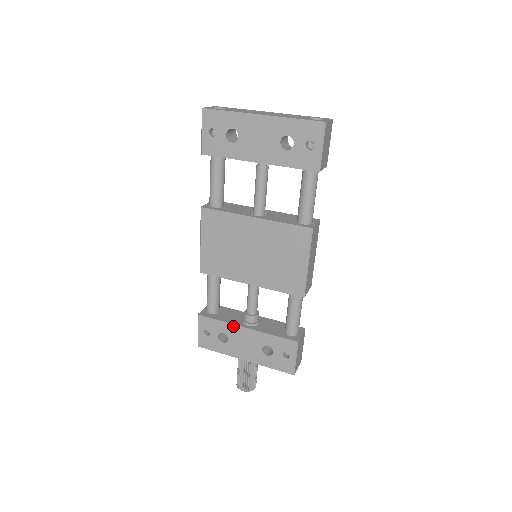
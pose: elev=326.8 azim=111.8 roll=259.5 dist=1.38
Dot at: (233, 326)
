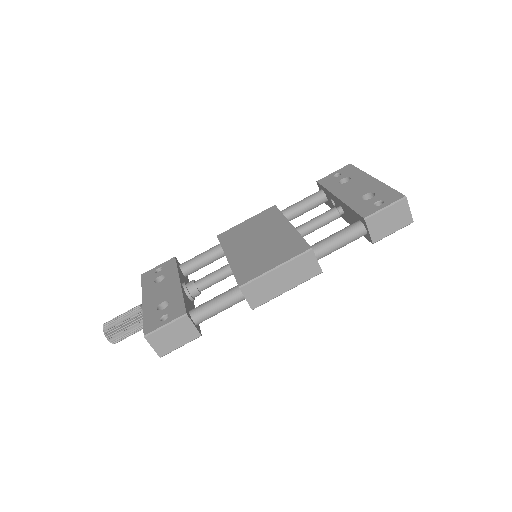
Dot at: (177, 276)
